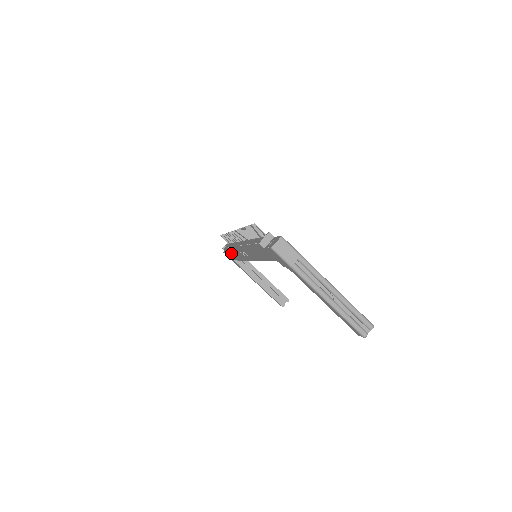
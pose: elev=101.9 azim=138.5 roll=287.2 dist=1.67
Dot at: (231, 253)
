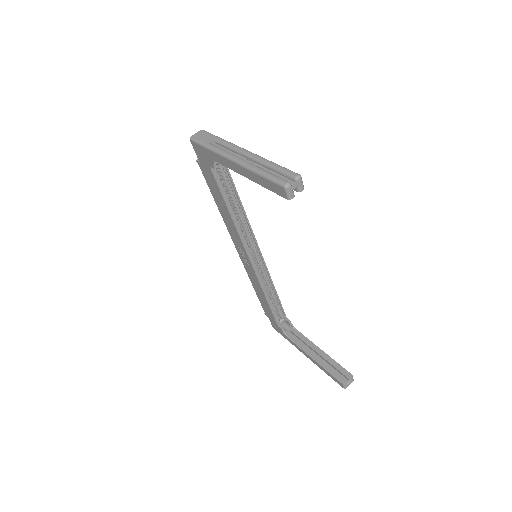
Dot at: (262, 301)
